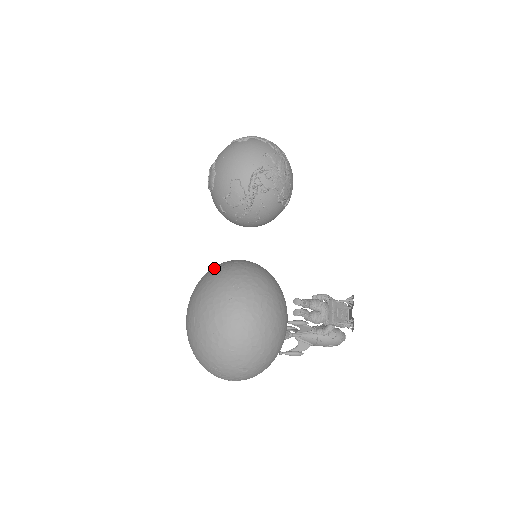
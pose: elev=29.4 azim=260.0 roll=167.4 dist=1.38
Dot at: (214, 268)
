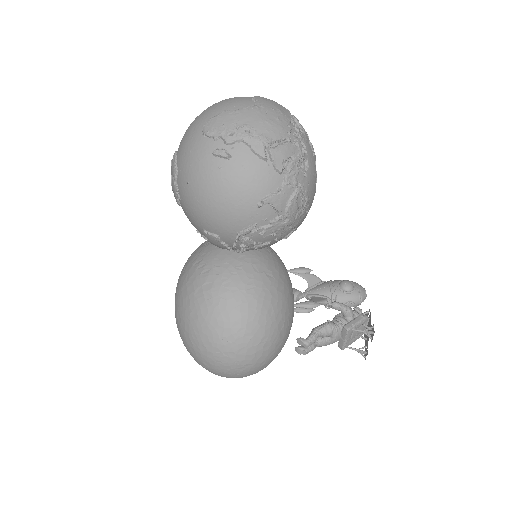
Dot at: (199, 284)
